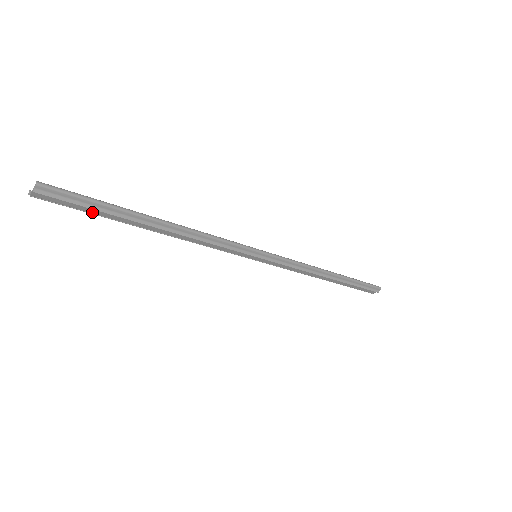
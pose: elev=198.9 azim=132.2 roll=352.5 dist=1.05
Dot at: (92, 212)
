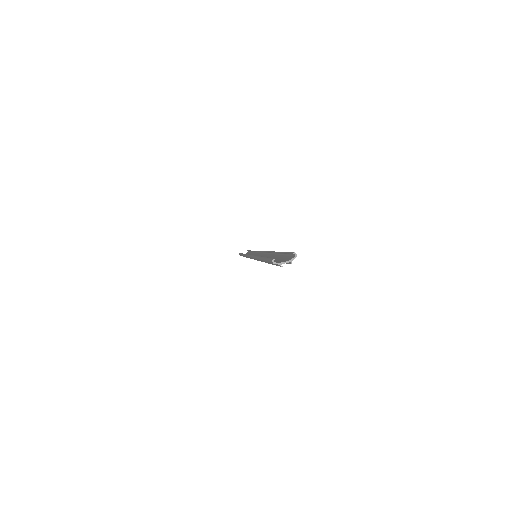
Dot at: occluded
